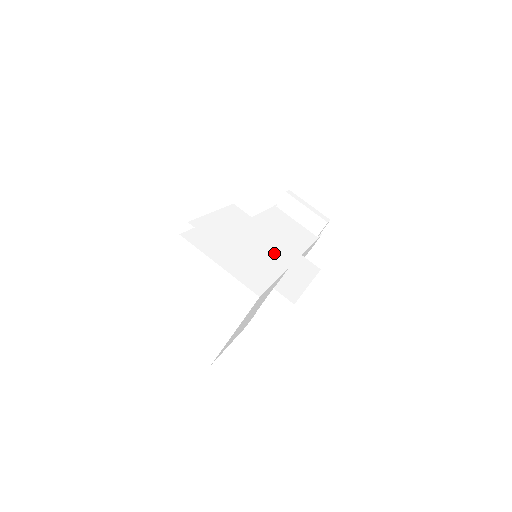
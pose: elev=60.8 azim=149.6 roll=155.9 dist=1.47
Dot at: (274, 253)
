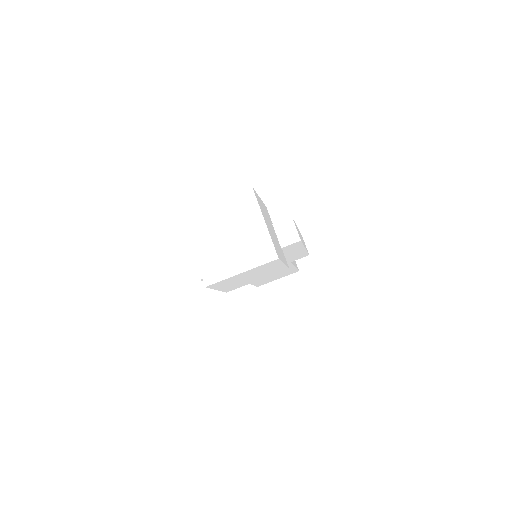
Dot at: occluded
